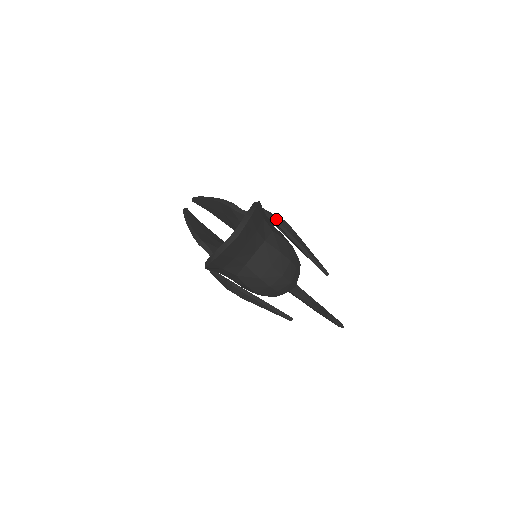
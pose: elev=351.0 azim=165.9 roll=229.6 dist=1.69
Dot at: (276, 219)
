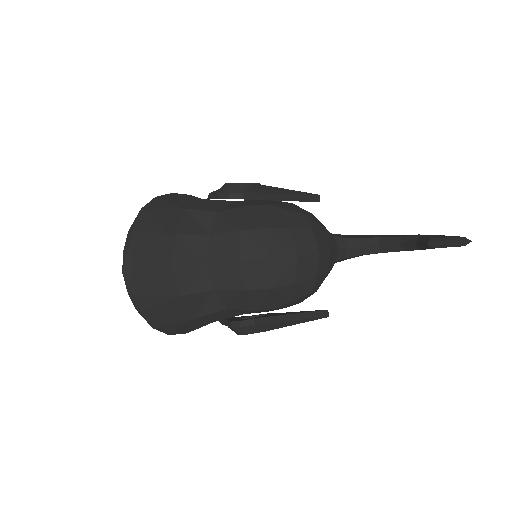
Dot at: occluded
